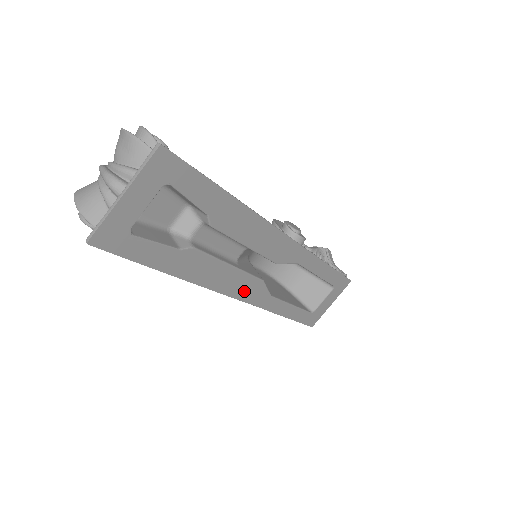
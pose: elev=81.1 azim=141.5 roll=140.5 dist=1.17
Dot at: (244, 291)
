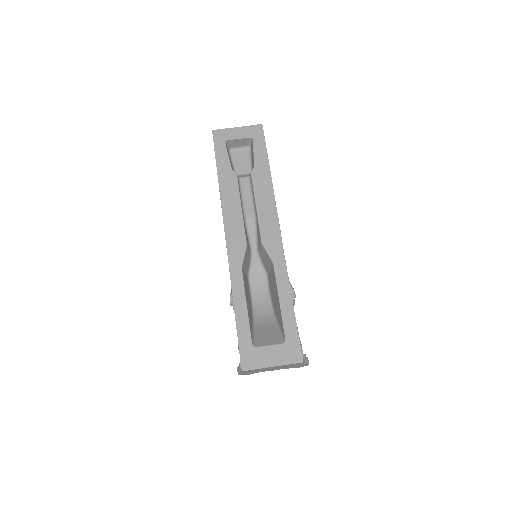
Dot at: (233, 237)
